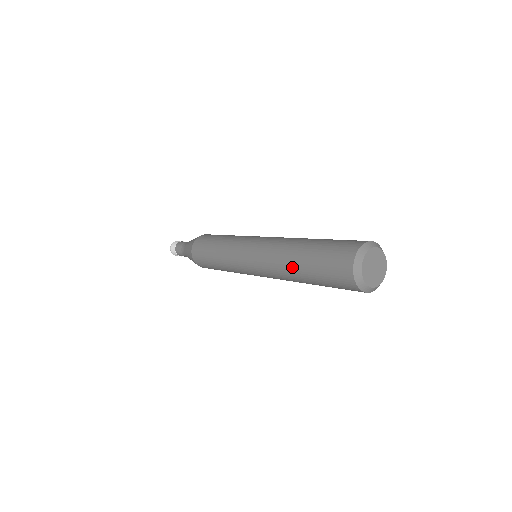
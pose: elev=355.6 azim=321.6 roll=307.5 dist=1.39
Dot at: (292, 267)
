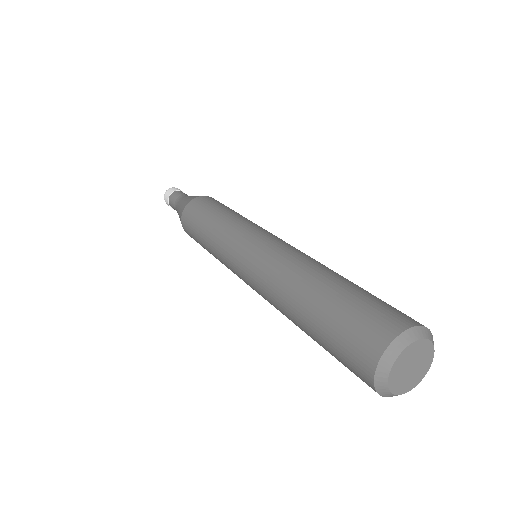
Dot at: occluded
